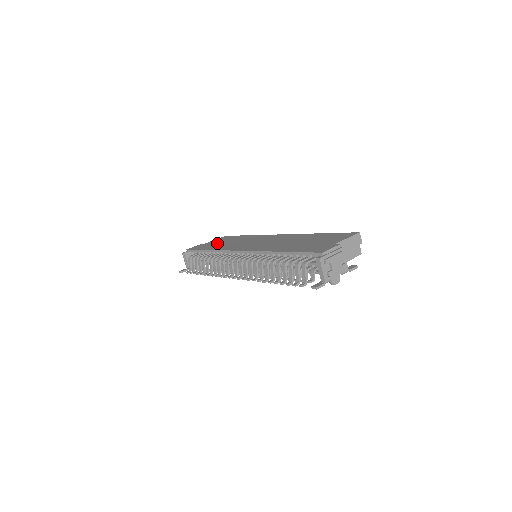
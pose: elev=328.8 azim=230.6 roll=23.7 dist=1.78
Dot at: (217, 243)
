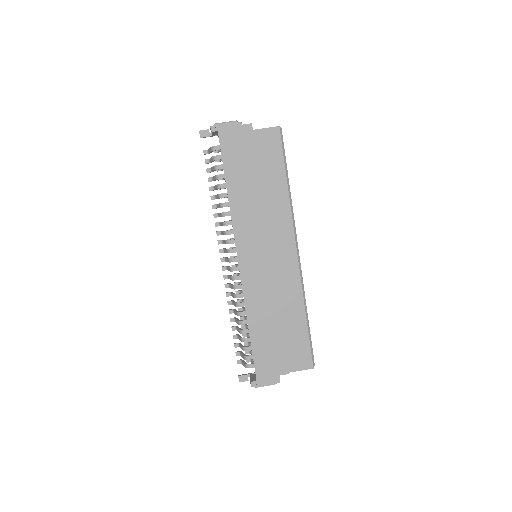
Dot at: (249, 166)
